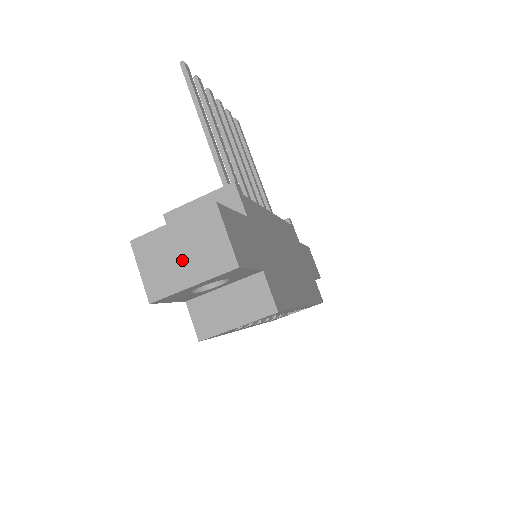
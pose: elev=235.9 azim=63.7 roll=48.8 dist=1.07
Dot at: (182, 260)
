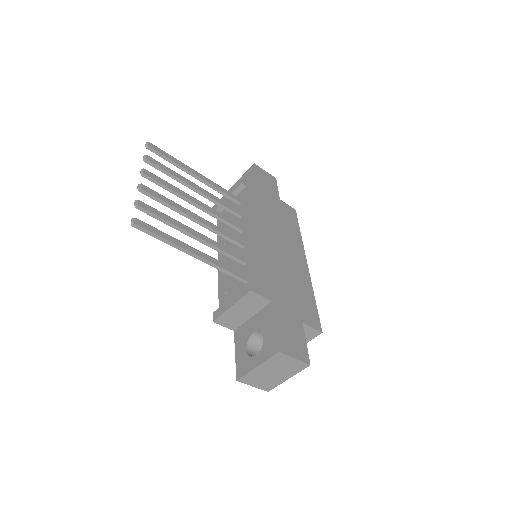
Dot at: (275, 375)
